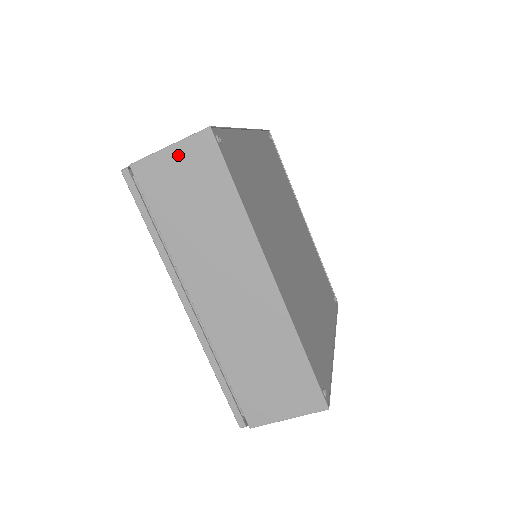
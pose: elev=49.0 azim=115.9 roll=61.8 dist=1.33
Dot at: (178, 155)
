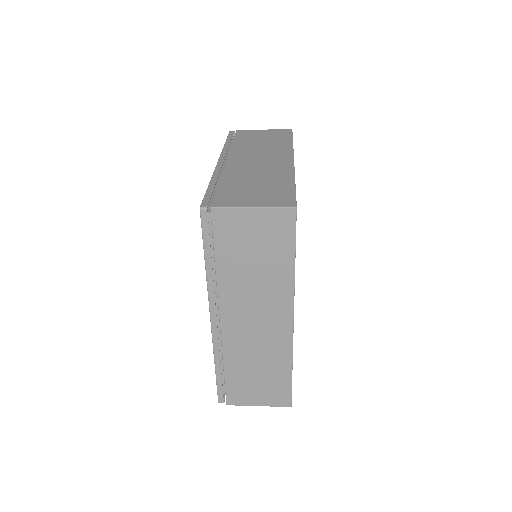
Dot at: occluded
